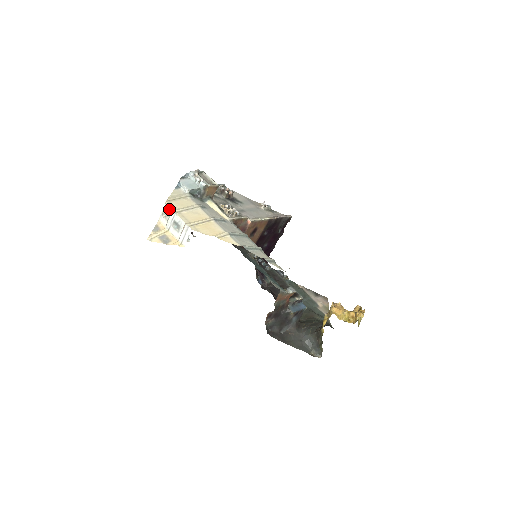
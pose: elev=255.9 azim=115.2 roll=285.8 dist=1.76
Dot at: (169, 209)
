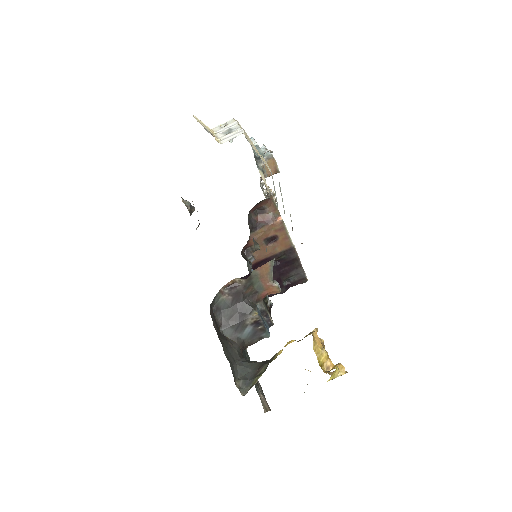
Dot at: occluded
